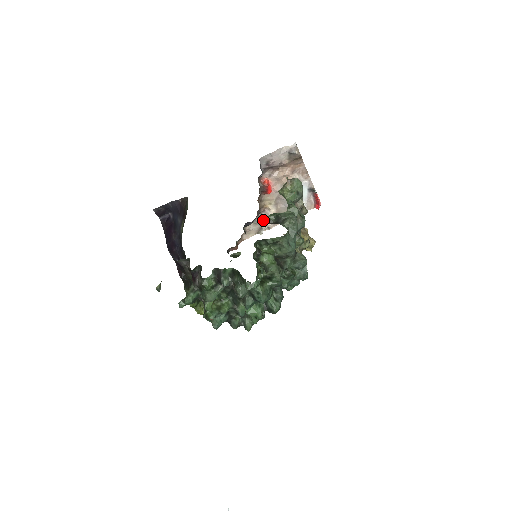
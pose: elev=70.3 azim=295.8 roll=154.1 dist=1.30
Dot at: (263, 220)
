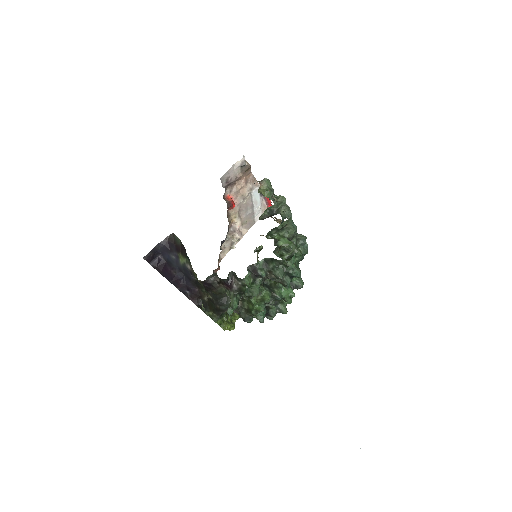
Dot at: (260, 218)
